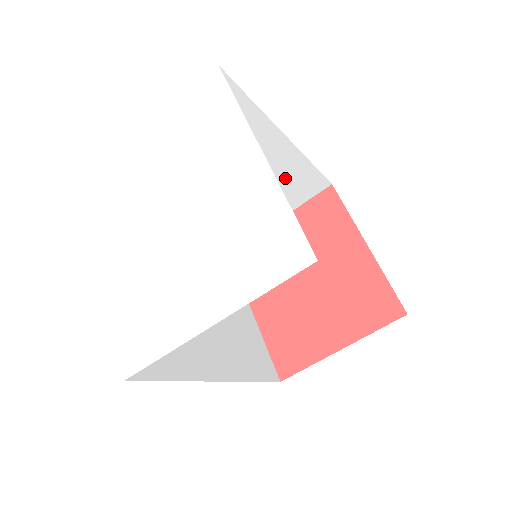
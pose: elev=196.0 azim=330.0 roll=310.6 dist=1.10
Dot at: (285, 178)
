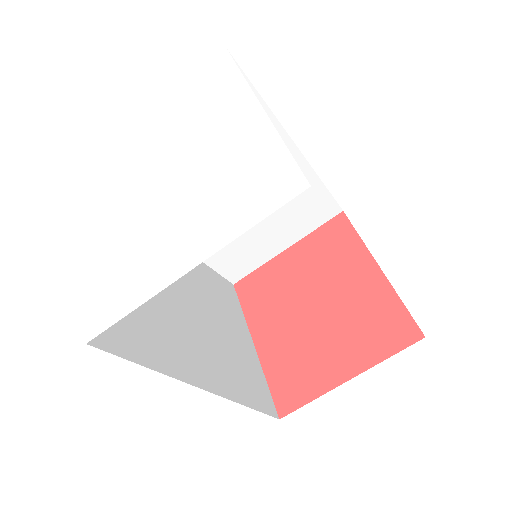
Dot at: occluded
